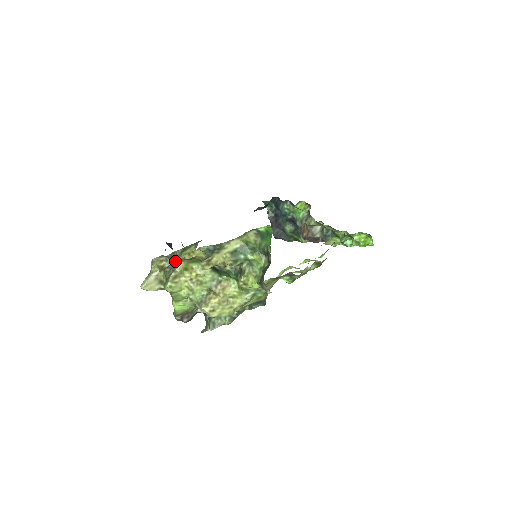
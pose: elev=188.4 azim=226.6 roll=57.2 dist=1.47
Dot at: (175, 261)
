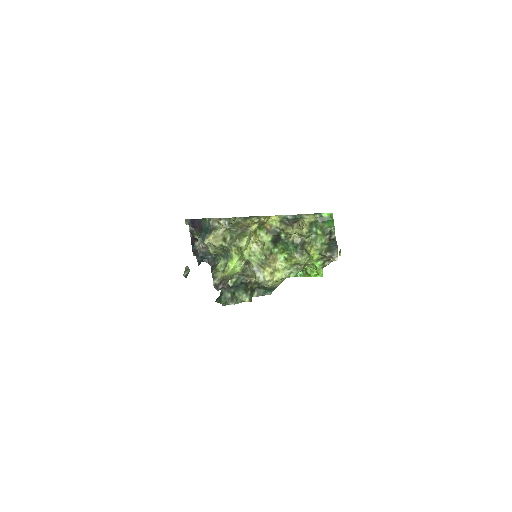
Dot at: (241, 224)
